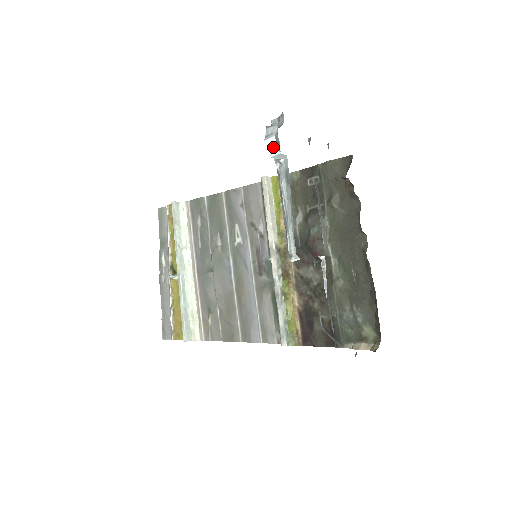
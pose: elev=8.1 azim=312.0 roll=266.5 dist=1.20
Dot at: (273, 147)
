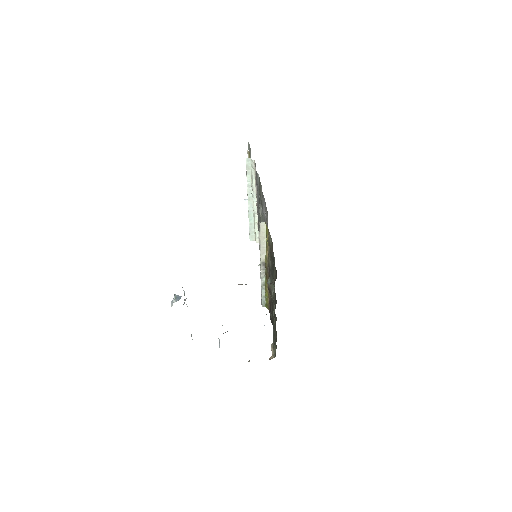
Dot at: occluded
